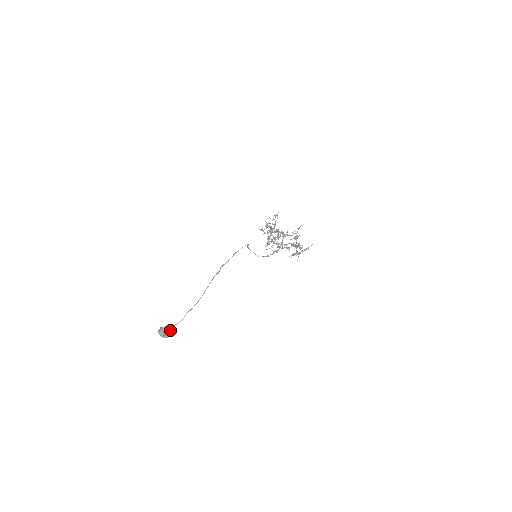
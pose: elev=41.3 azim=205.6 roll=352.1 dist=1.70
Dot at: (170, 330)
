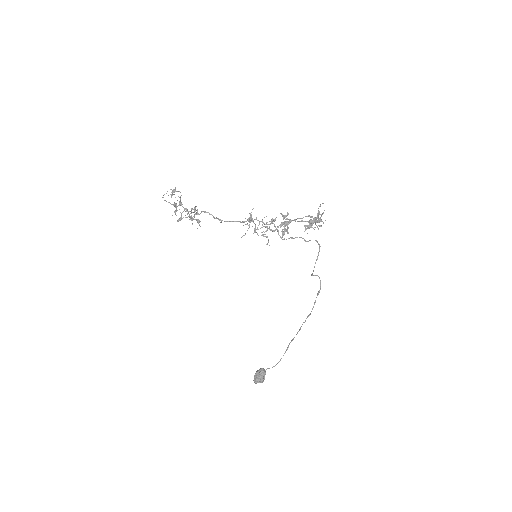
Dot at: (264, 372)
